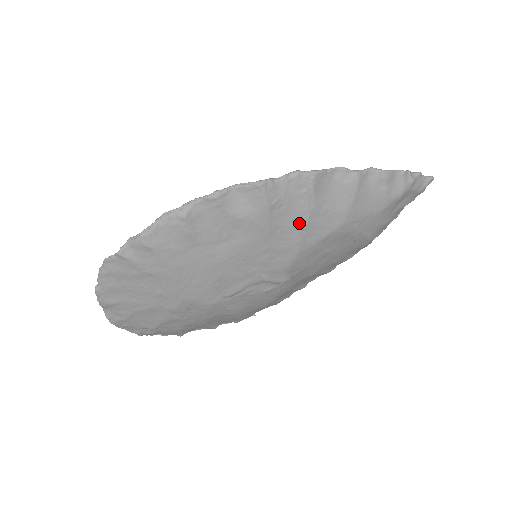
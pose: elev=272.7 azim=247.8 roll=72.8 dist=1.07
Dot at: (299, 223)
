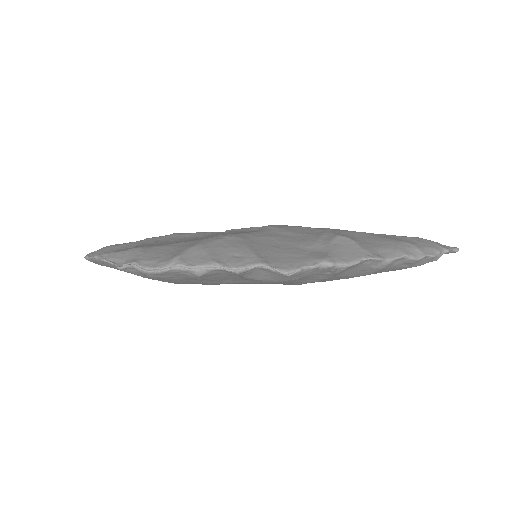
Dot at: (309, 281)
